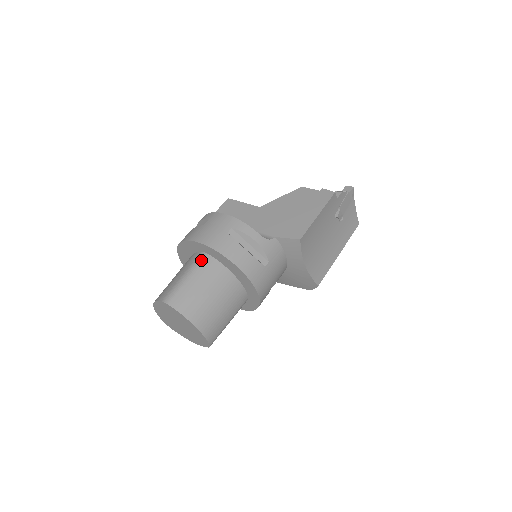
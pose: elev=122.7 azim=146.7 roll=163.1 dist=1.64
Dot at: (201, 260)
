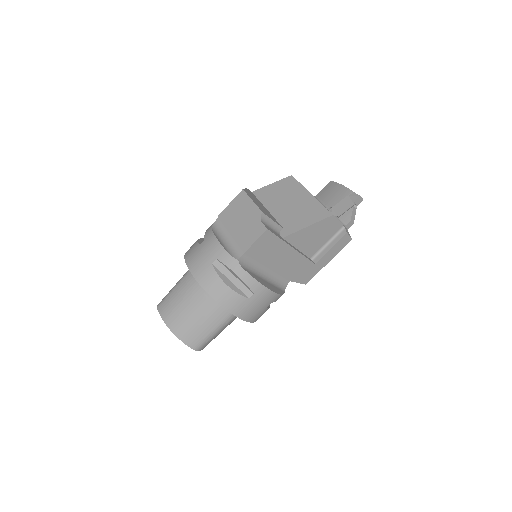
Dot at: (233, 318)
